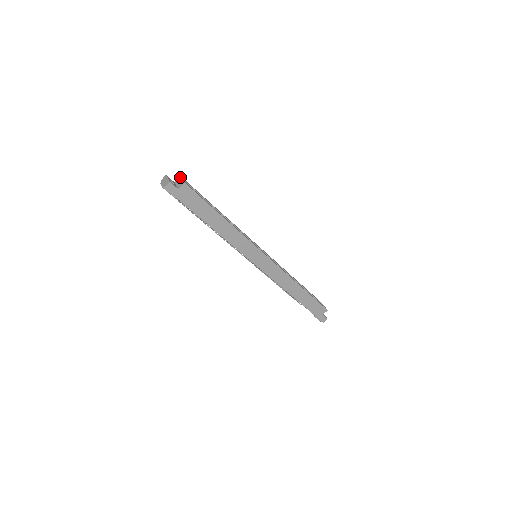
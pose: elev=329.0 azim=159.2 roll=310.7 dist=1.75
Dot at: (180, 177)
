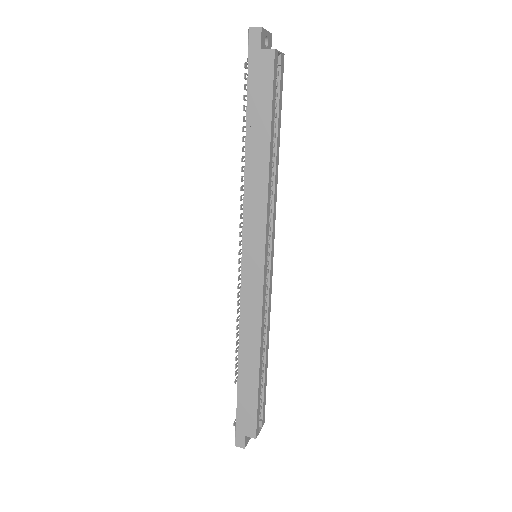
Dot at: occluded
